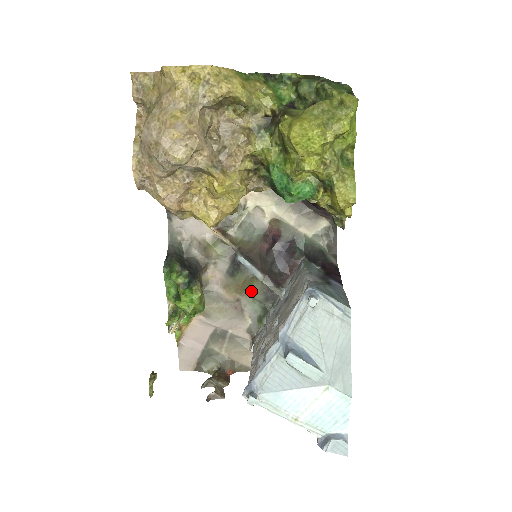
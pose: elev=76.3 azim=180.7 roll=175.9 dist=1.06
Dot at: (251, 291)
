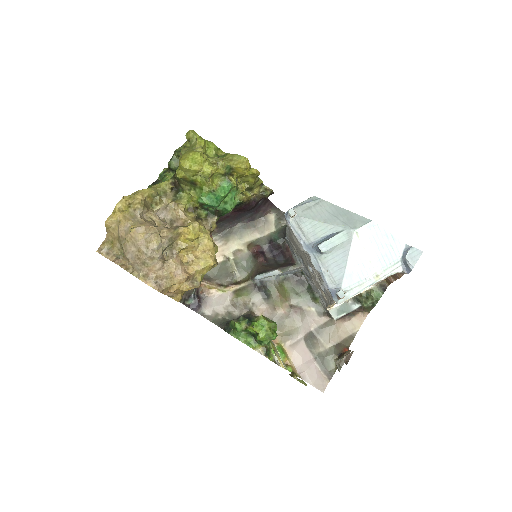
Dot at: (289, 293)
